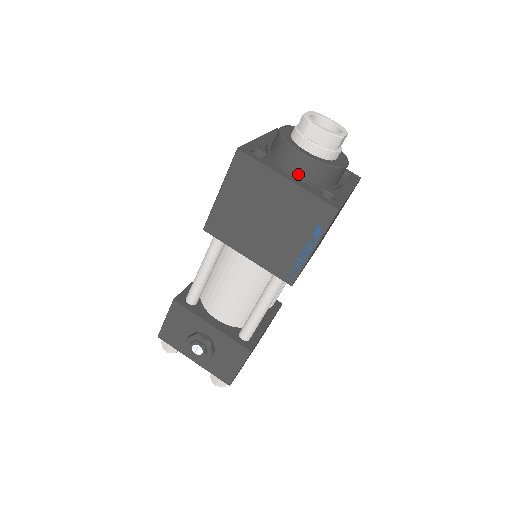
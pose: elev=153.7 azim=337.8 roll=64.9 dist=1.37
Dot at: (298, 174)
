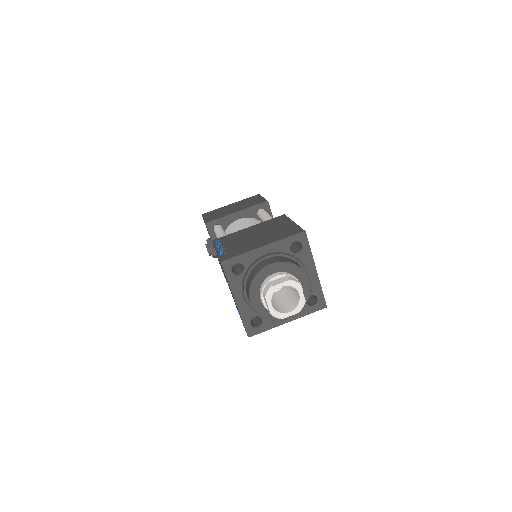
Dot at: occluded
